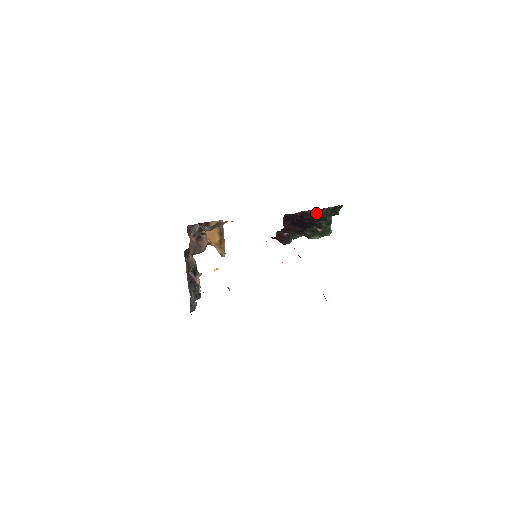
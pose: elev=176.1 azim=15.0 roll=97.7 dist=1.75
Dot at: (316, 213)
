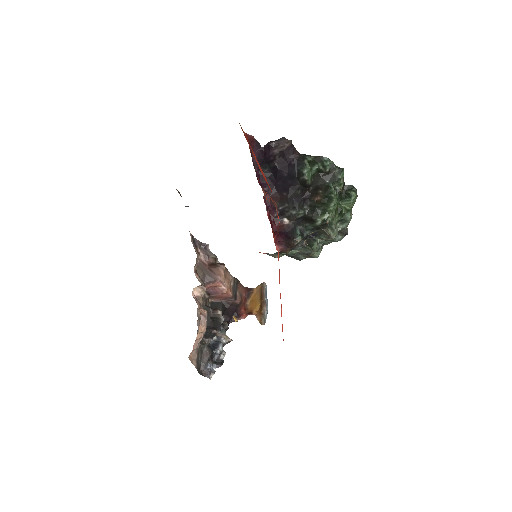
Dot at: (279, 147)
